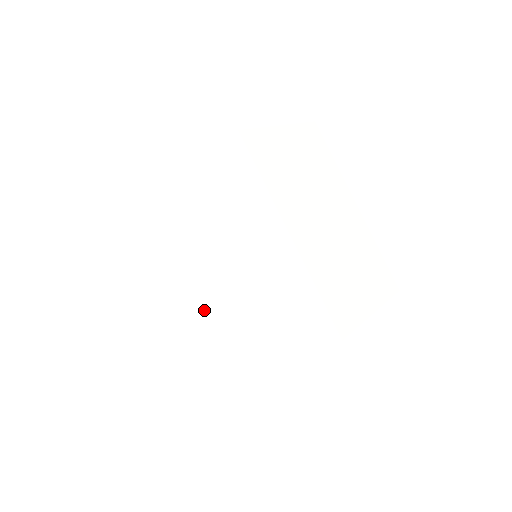
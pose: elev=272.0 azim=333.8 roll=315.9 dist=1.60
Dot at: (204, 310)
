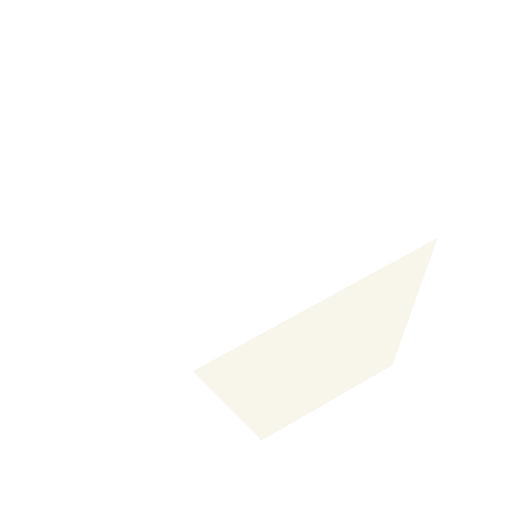
Dot at: occluded
